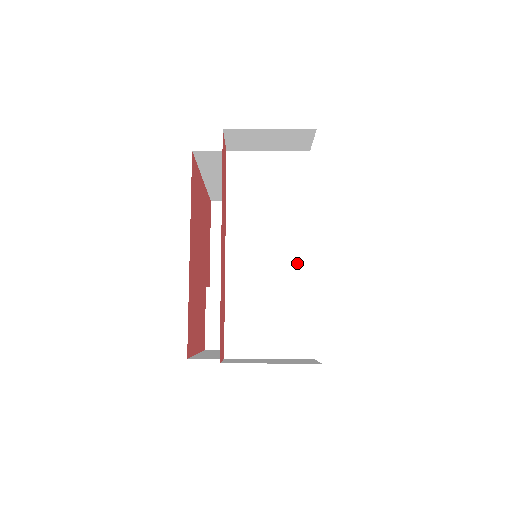
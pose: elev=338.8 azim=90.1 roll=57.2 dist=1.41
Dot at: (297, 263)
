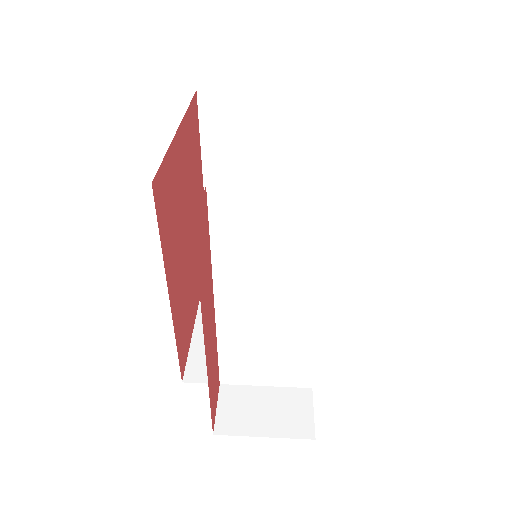
Dot at: (303, 317)
